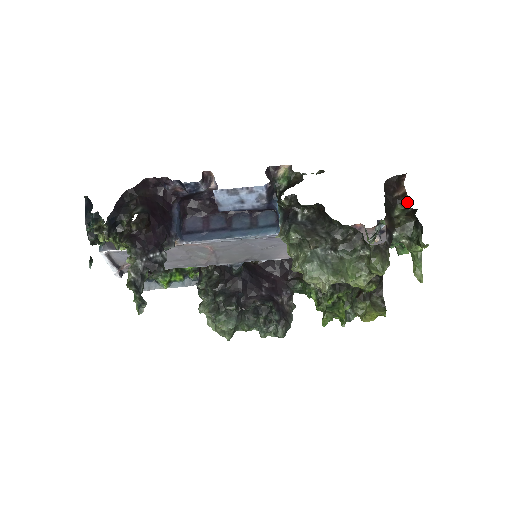
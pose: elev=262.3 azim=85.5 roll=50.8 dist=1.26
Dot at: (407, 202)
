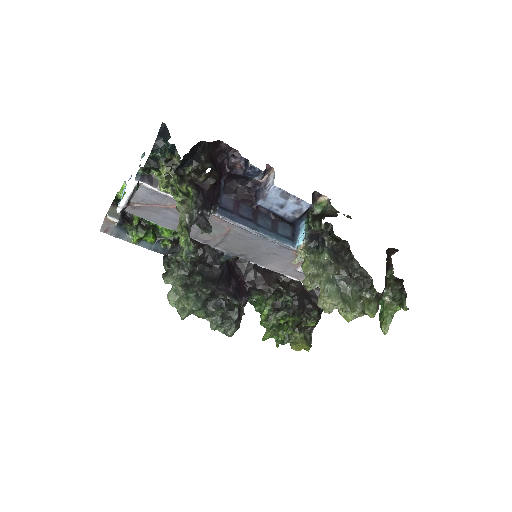
Dot at: occluded
